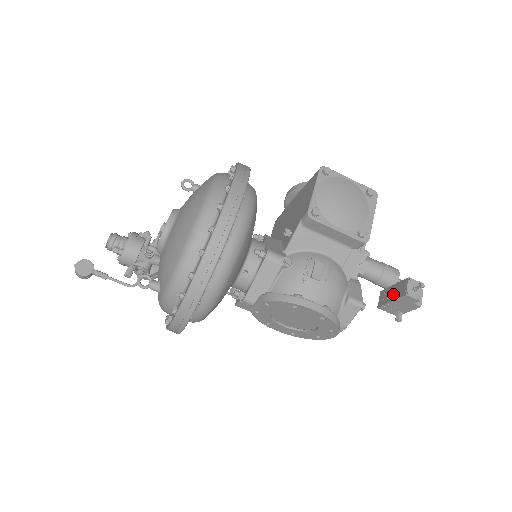
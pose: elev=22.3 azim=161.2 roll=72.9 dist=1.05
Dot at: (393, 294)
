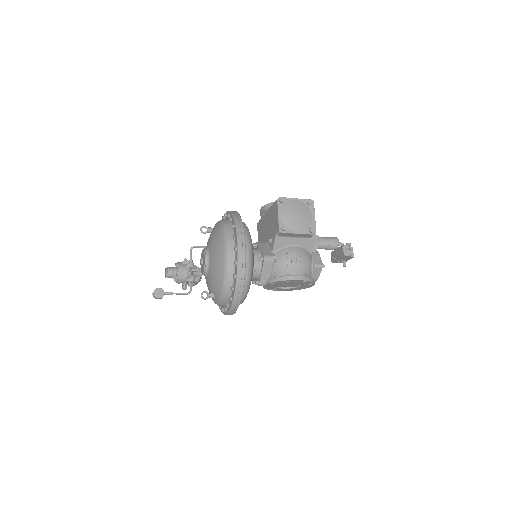
Dot at: (337, 255)
